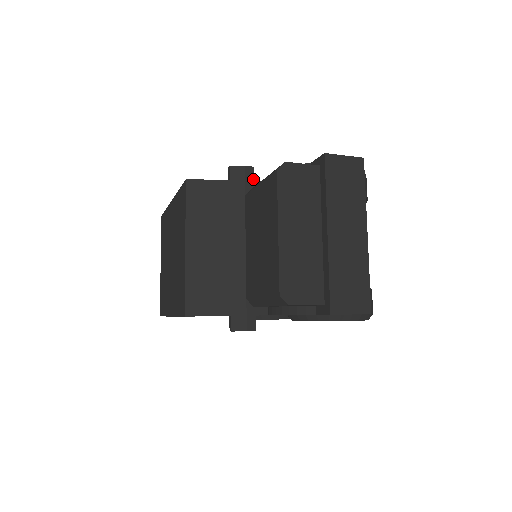
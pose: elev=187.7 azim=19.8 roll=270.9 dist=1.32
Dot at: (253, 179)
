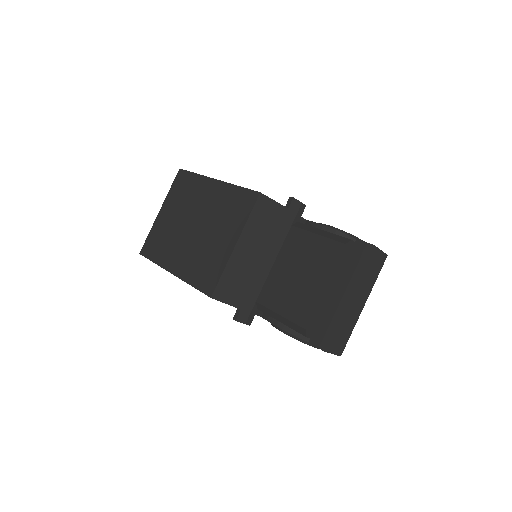
Dot at: occluded
